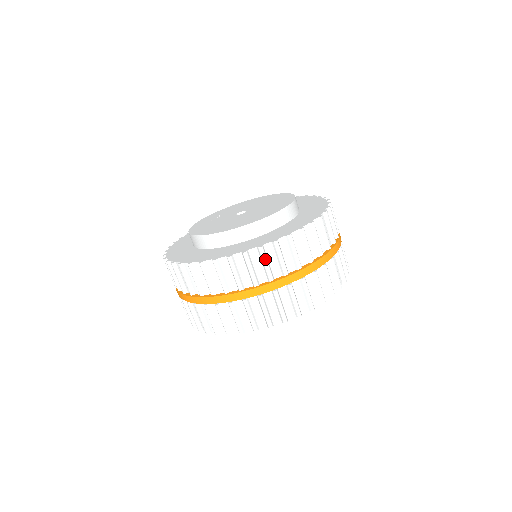
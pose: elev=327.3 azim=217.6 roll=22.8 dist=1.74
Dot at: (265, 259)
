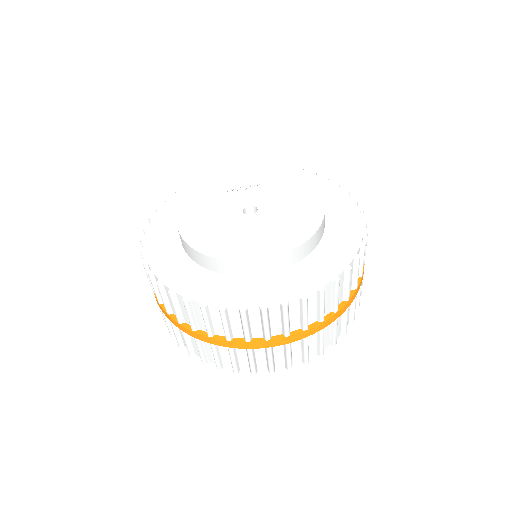
Dot at: (188, 312)
